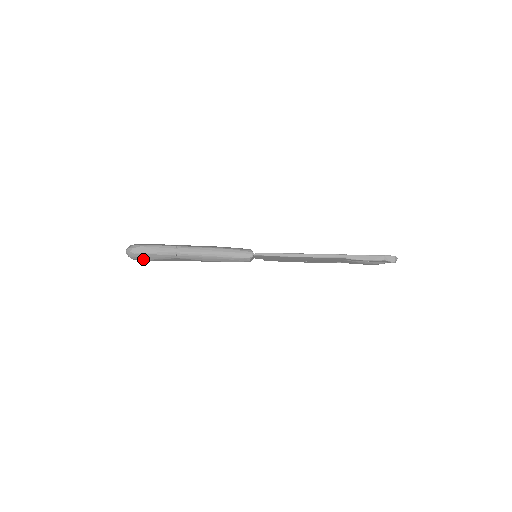
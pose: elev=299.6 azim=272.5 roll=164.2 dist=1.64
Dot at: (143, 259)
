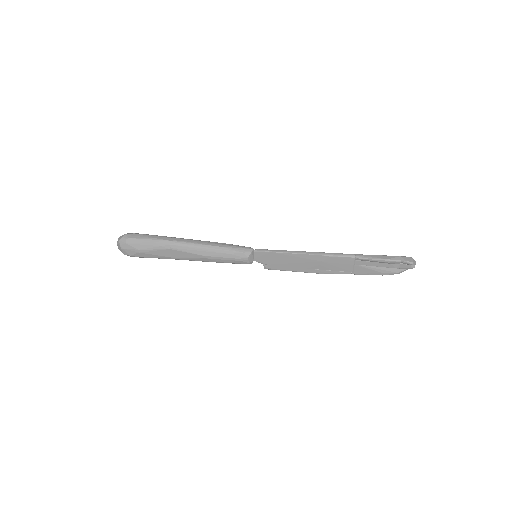
Dot at: (133, 249)
